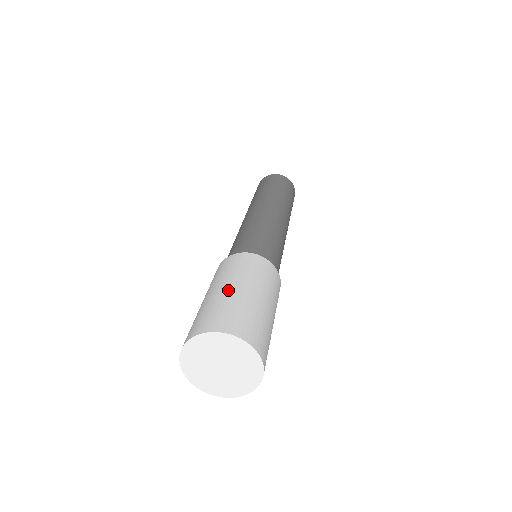
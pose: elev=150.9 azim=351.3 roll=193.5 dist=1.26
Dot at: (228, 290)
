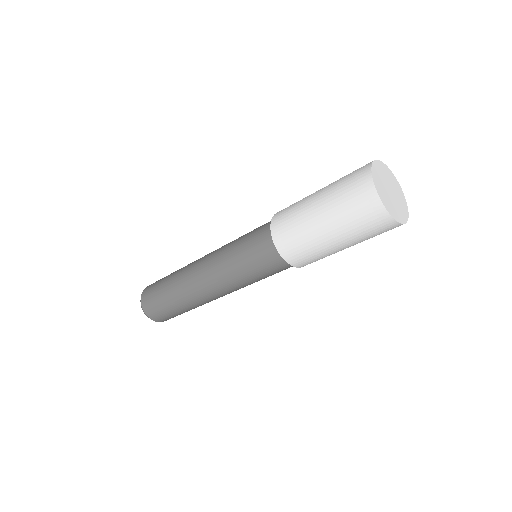
Dot at: (325, 187)
